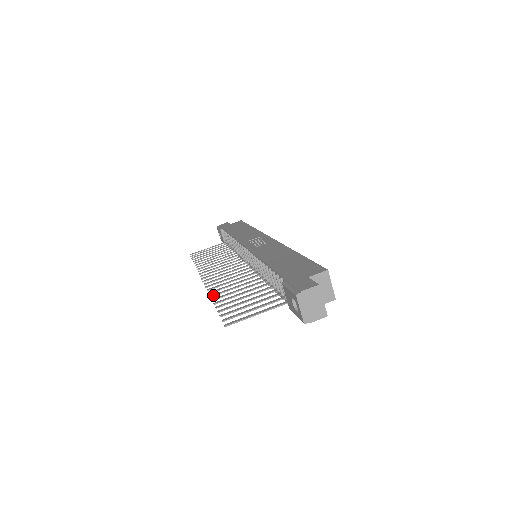
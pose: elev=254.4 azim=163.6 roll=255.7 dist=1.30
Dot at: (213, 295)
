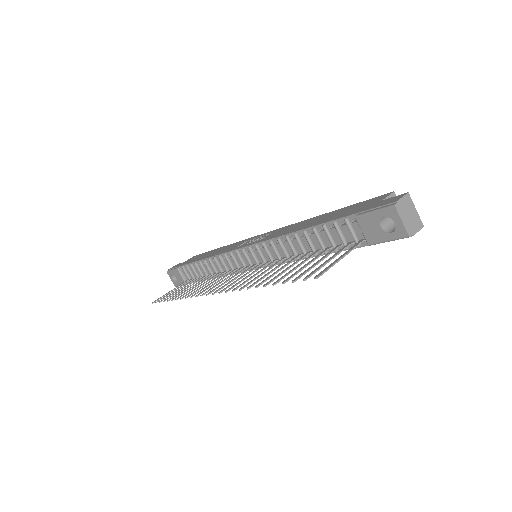
Dot at: (250, 286)
